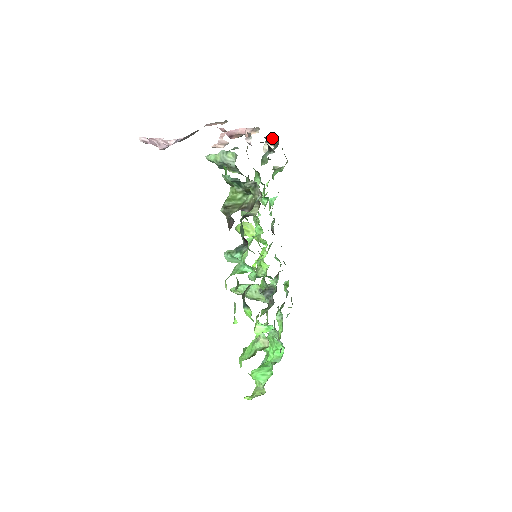
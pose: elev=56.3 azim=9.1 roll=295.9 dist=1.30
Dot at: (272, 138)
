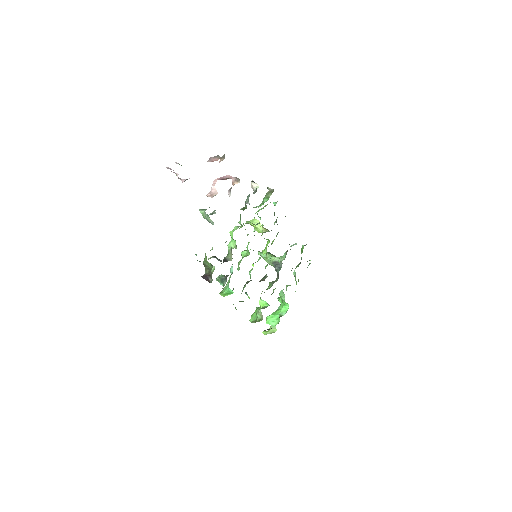
Dot at: occluded
